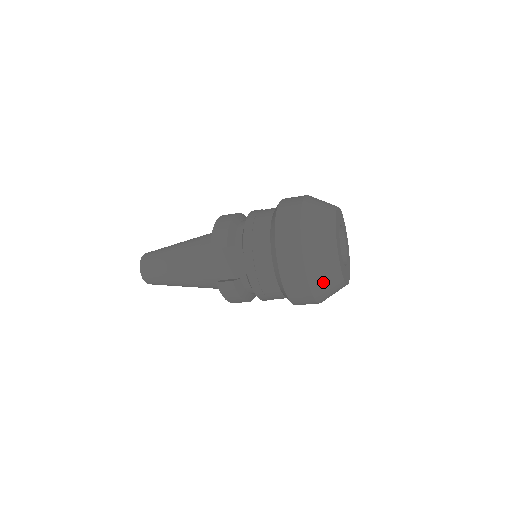
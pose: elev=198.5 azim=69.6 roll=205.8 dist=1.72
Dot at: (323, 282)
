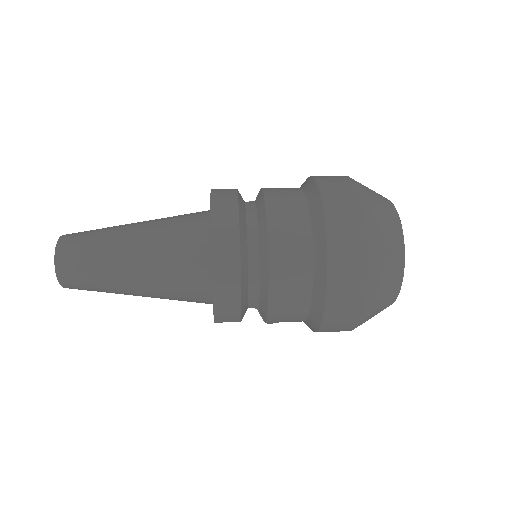
Dot at: occluded
